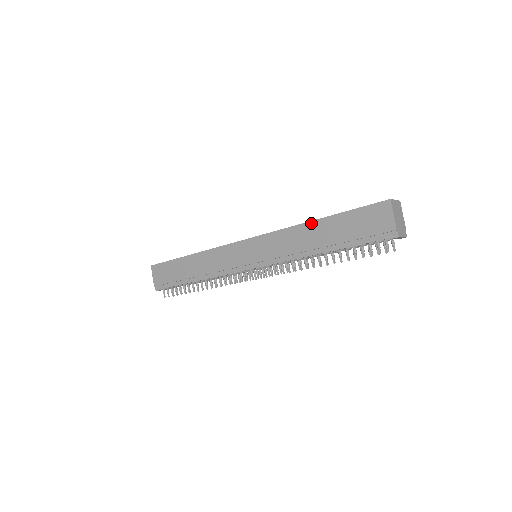
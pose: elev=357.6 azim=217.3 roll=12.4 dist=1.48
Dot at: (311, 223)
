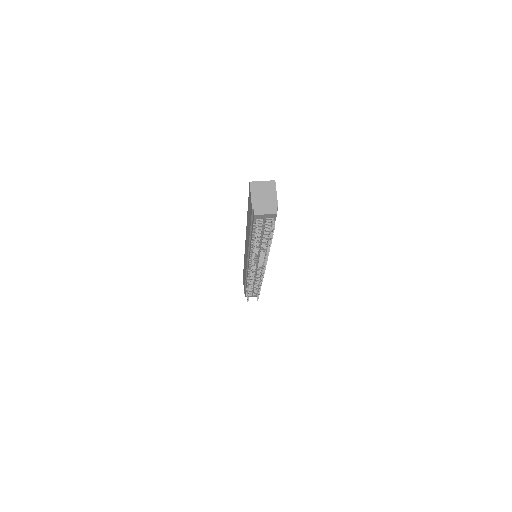
Dot at: (247, 218)
